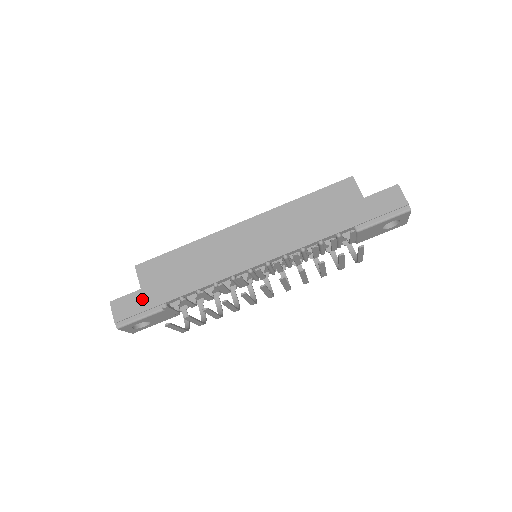
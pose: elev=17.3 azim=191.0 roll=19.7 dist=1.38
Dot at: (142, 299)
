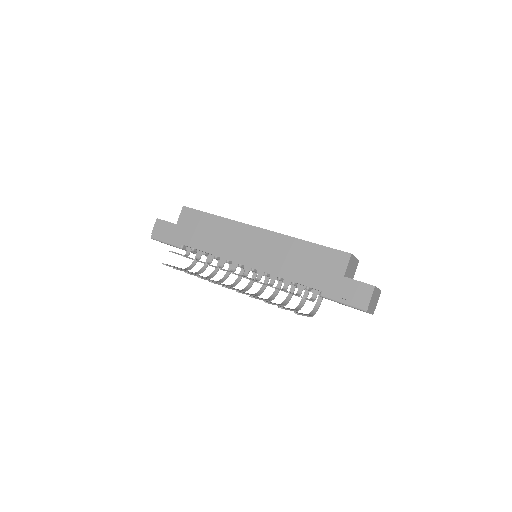
Dot at: (173, 231)
